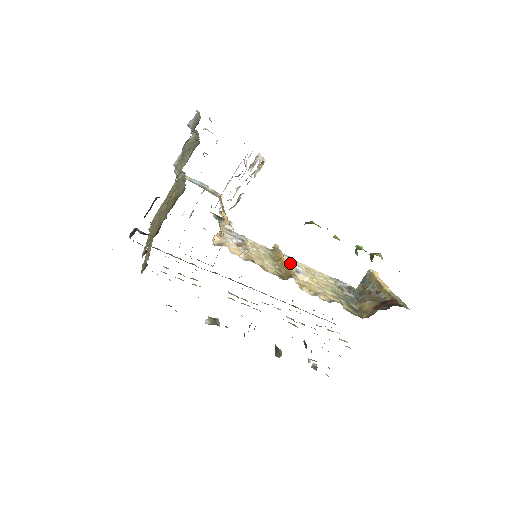
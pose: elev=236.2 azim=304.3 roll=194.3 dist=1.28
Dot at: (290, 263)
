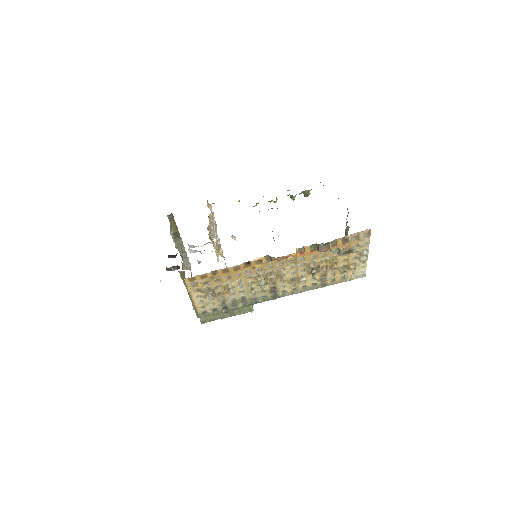
Dot at: occluded
